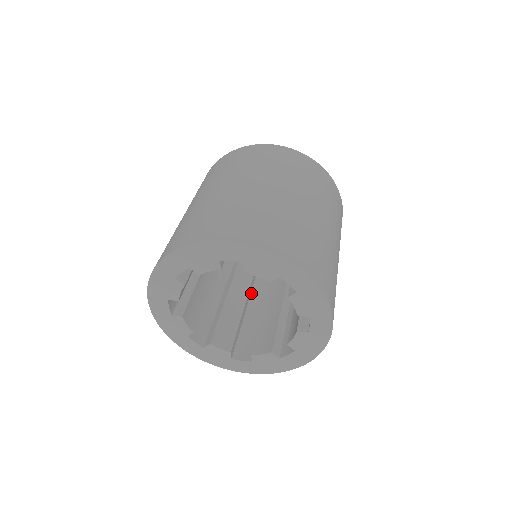
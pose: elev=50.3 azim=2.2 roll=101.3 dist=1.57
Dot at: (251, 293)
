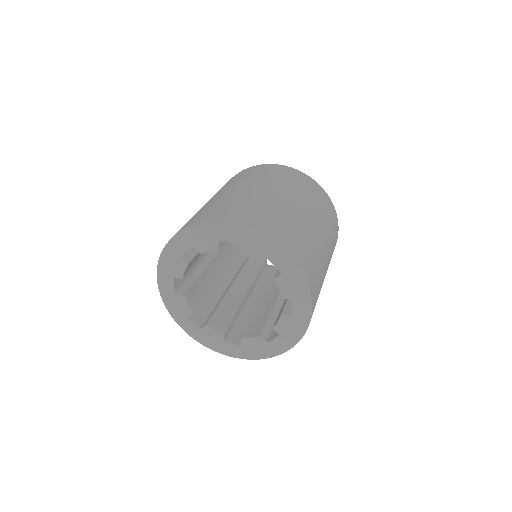
Dot at: occluded
